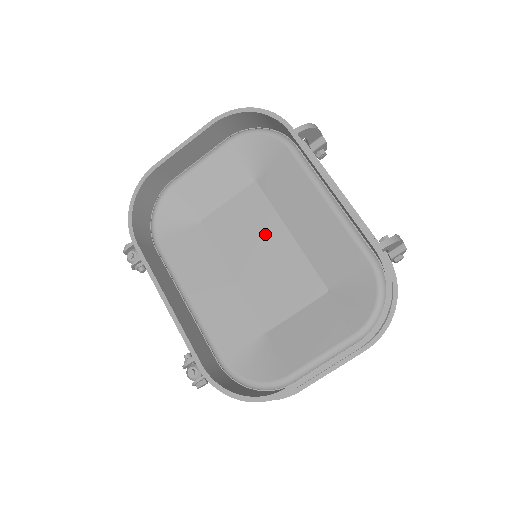
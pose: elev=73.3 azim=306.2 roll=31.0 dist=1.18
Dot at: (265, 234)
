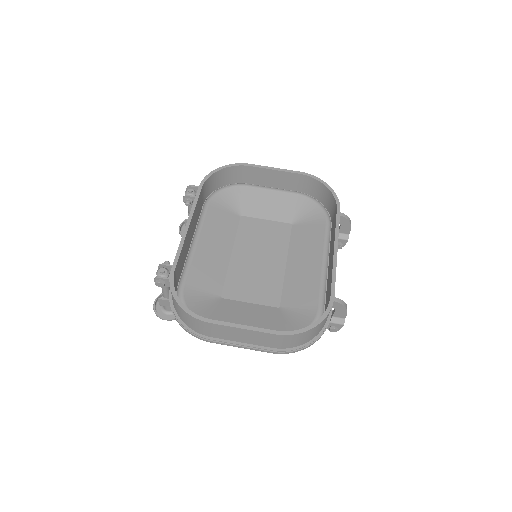
Dot at: (272, 251)
